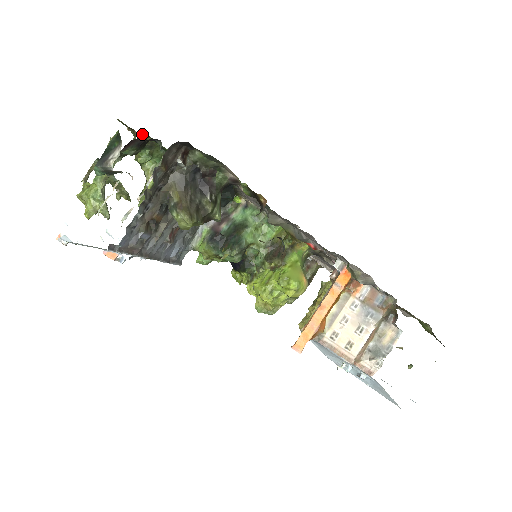
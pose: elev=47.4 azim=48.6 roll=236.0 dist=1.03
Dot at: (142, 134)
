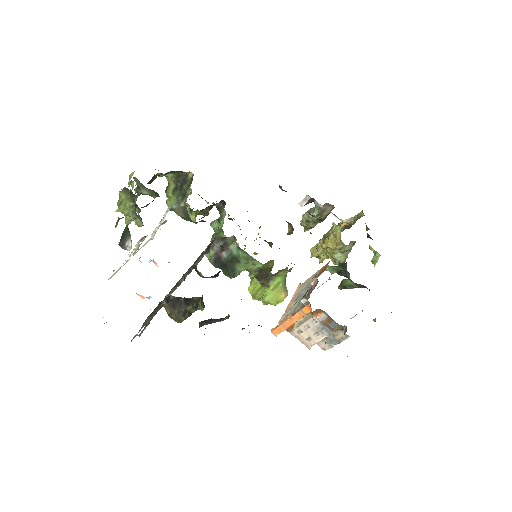
Dot at: occluded
